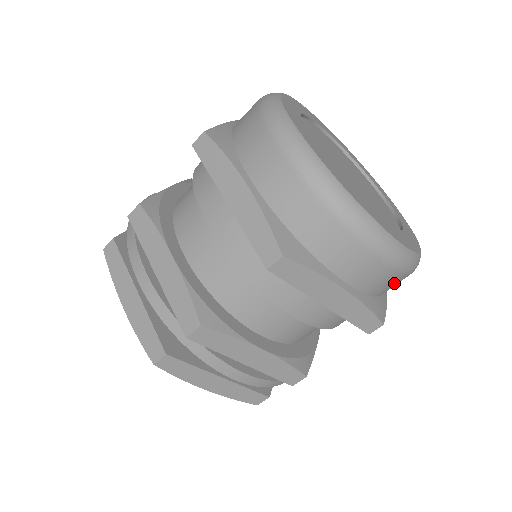
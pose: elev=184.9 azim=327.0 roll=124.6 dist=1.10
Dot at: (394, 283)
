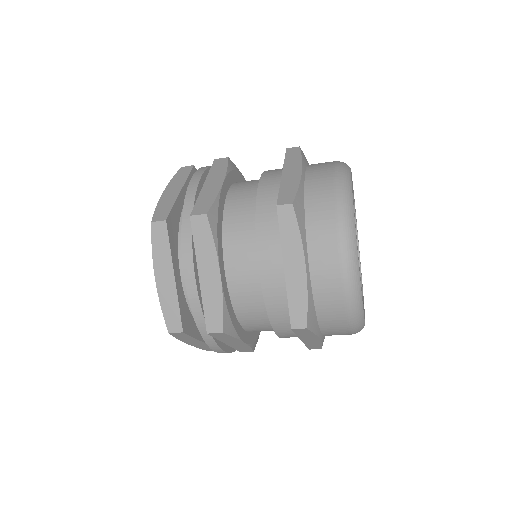
Dot at: (334, 310)
